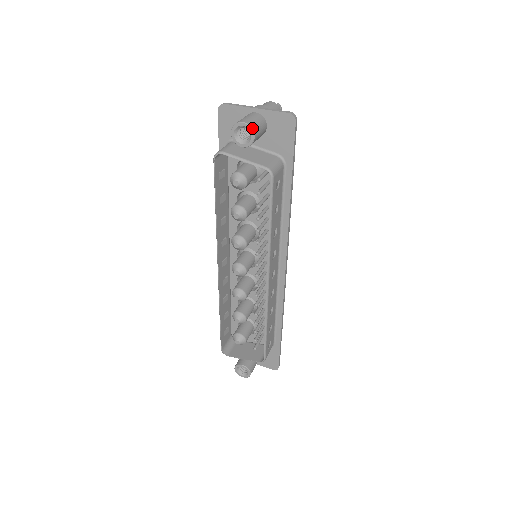
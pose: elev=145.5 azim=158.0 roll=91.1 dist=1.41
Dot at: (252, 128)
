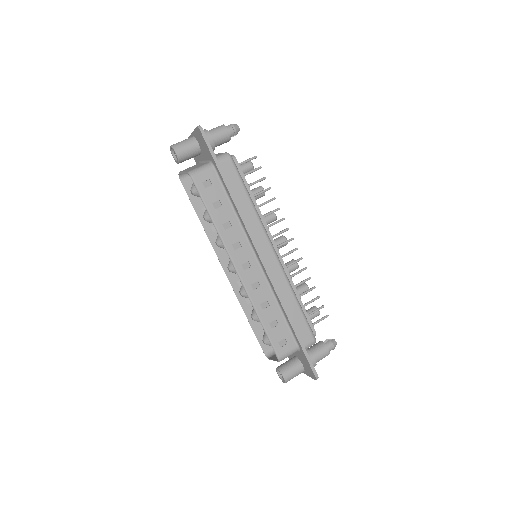
Dot at: (173, 147)
